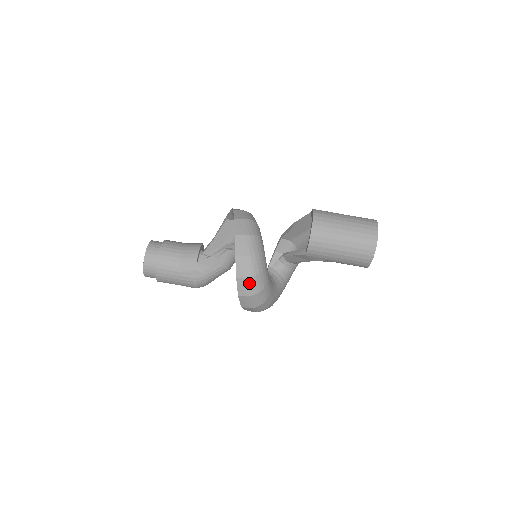
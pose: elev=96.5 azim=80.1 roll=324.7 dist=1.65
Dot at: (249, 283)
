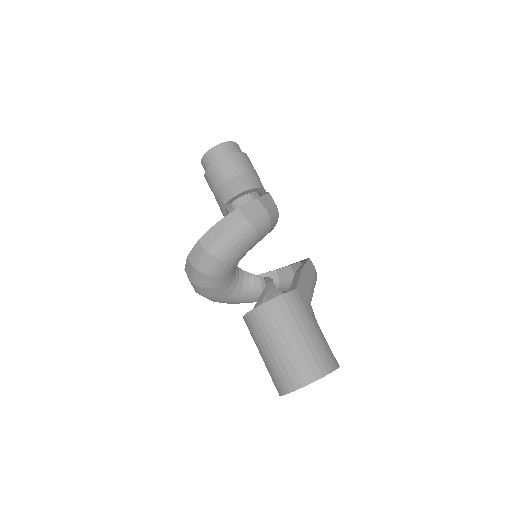
Dot at: (191, 283)
